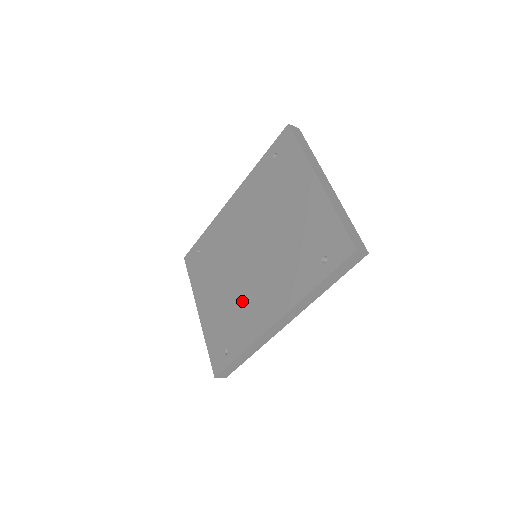
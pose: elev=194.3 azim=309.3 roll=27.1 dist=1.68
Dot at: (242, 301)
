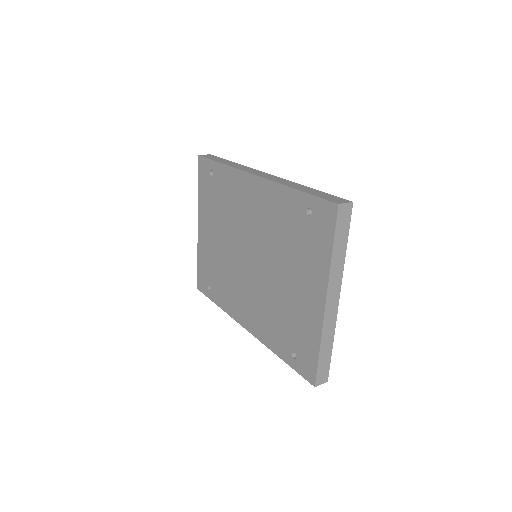
Dot at: (231, 278)
